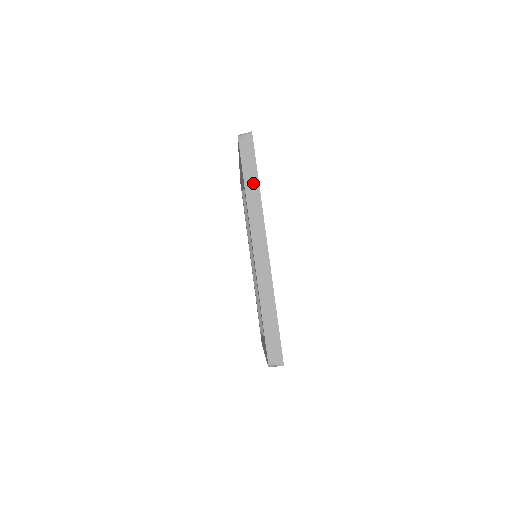
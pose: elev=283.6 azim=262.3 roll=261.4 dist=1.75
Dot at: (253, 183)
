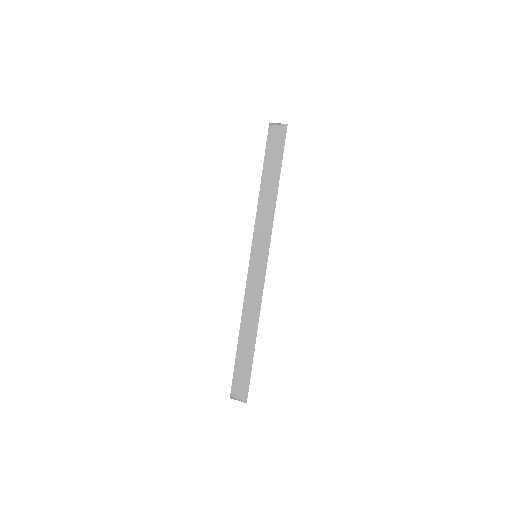
Dot at: (271, 188)
